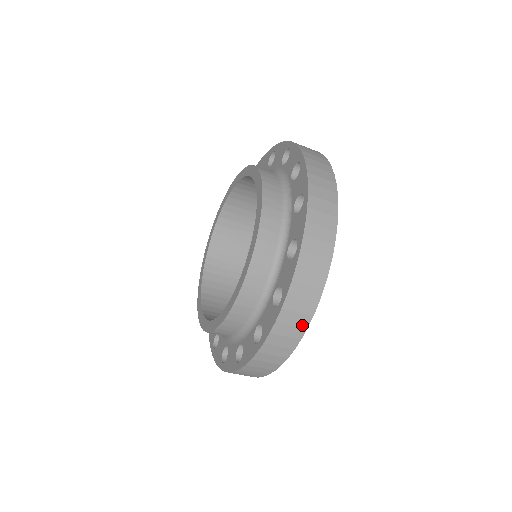
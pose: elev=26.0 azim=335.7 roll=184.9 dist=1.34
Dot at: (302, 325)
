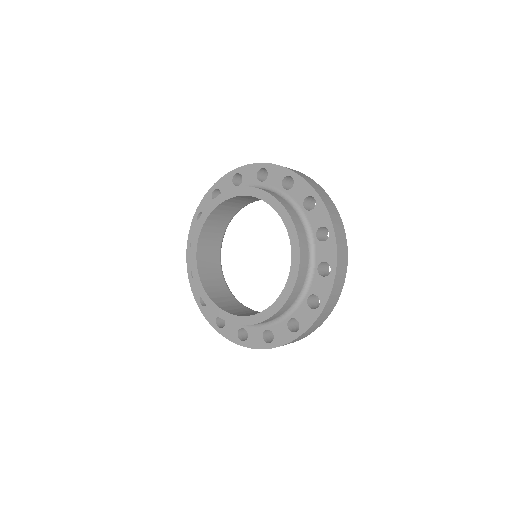
Dot at: (345, 242)
